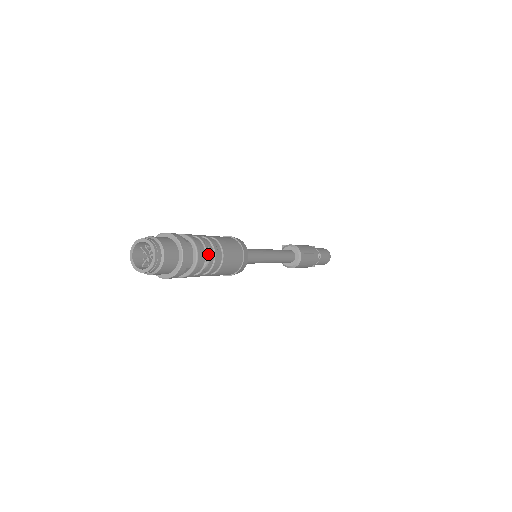
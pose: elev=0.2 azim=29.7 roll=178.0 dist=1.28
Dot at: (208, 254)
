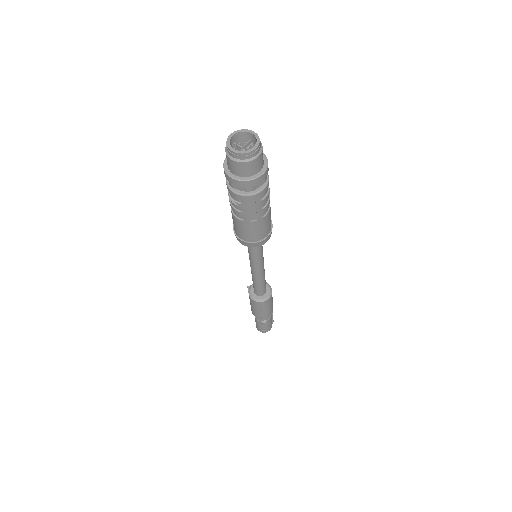
Dot at: (268, 186)
